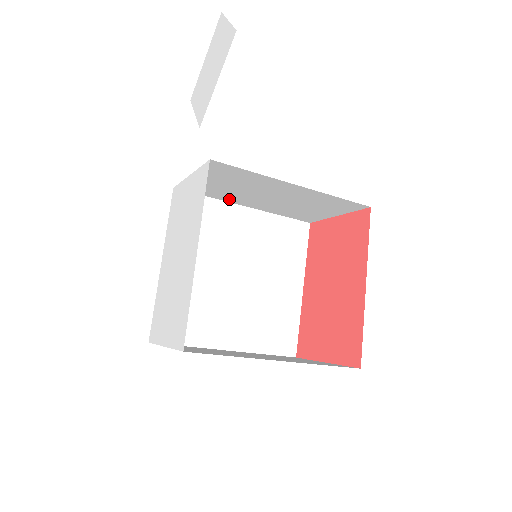
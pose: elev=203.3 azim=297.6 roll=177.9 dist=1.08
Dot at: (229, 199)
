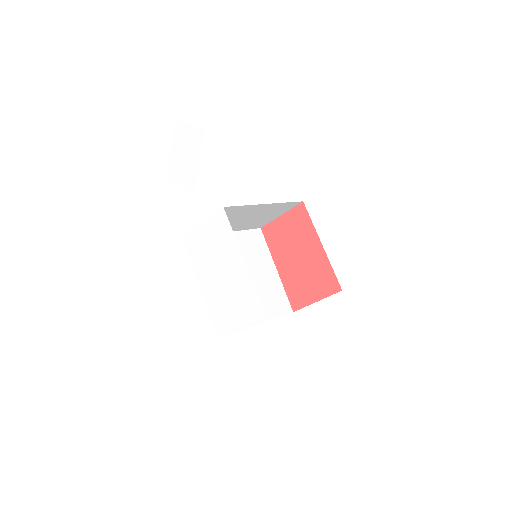
Dot at: occluded
